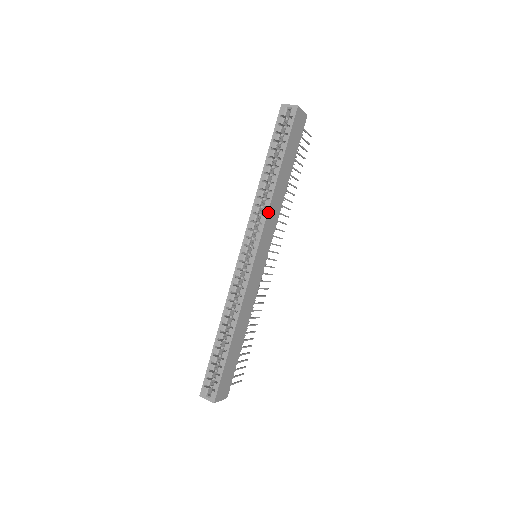
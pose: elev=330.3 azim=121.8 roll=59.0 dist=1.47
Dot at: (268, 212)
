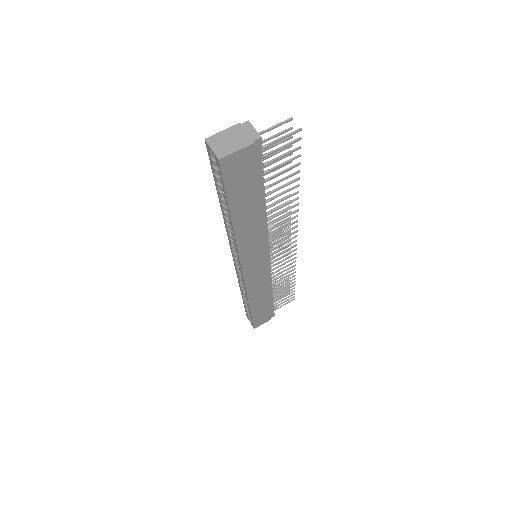
Dot at: (238, 248)
